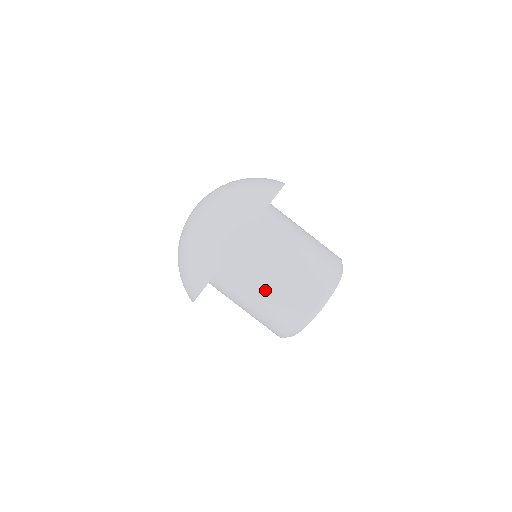
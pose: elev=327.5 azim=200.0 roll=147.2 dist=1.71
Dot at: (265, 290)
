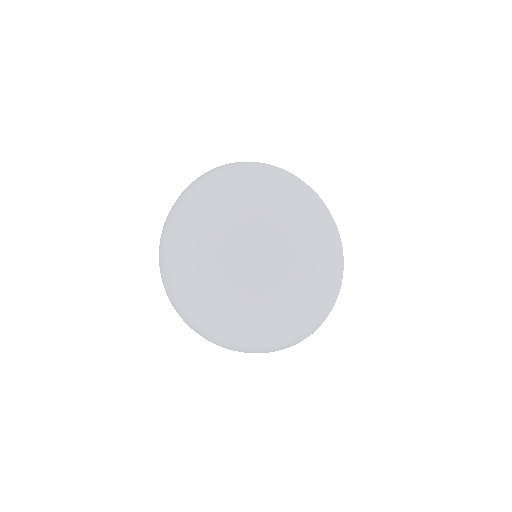
Dot at: occluded
